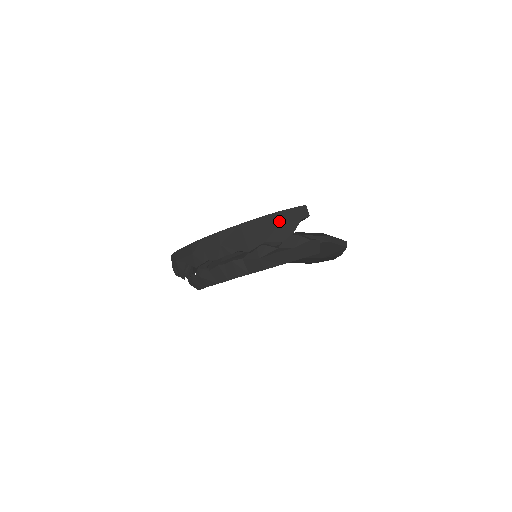
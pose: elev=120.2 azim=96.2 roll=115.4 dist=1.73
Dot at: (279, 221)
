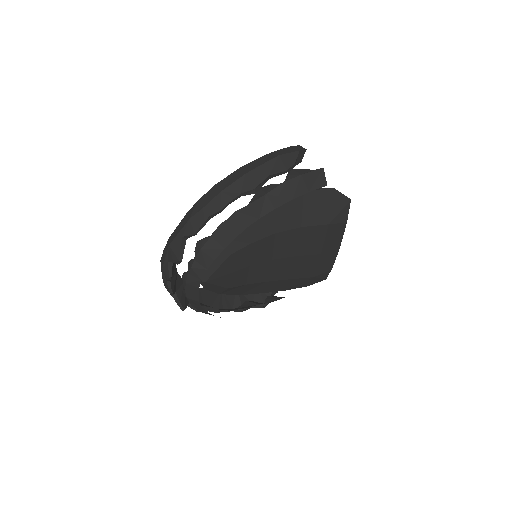
Dot at: (278, 154)
